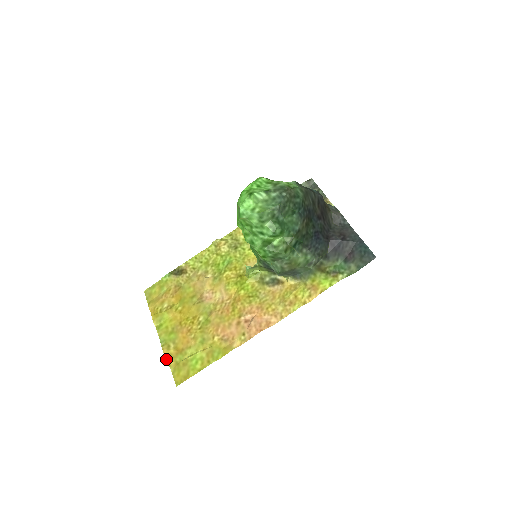
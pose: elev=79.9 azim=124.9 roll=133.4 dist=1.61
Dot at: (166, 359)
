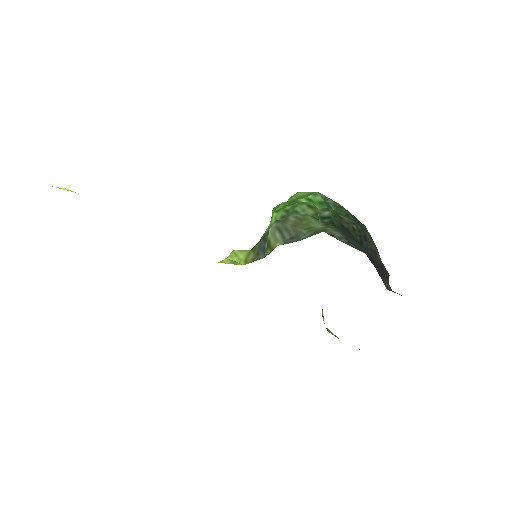
Dot at: occluded
